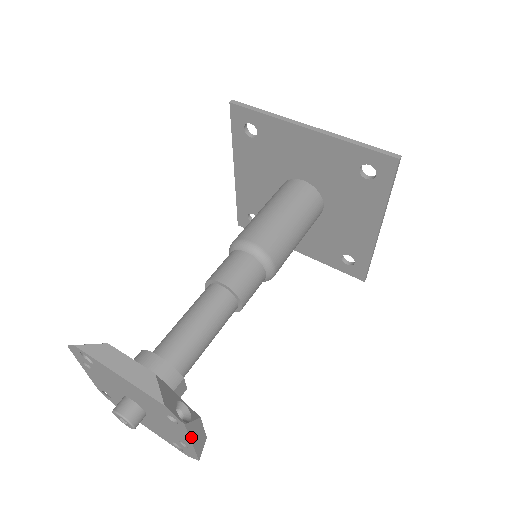
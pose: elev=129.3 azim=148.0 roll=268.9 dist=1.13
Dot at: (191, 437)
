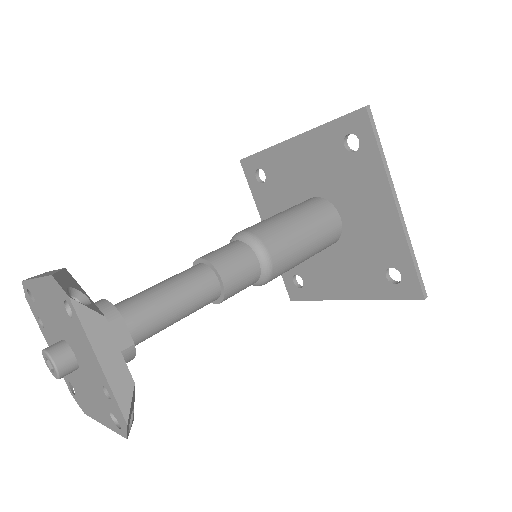
Dot at: (92, 342)
